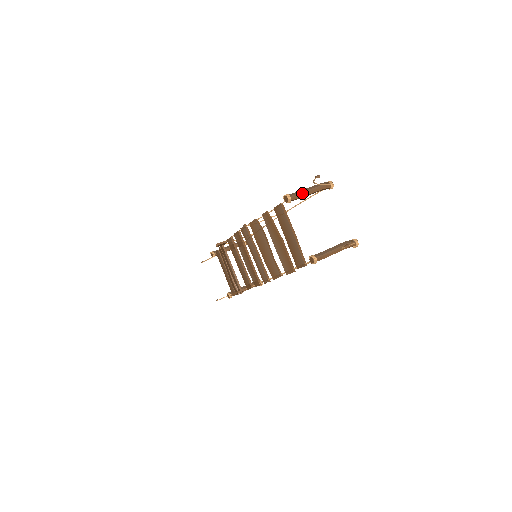
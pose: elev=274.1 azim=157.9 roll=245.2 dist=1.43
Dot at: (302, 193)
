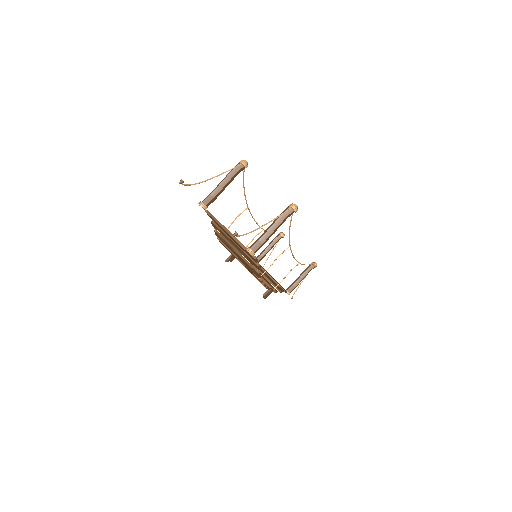
Dot at: (214, 191)
